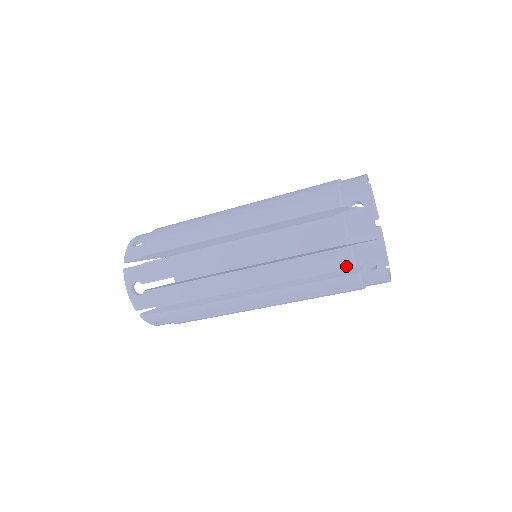
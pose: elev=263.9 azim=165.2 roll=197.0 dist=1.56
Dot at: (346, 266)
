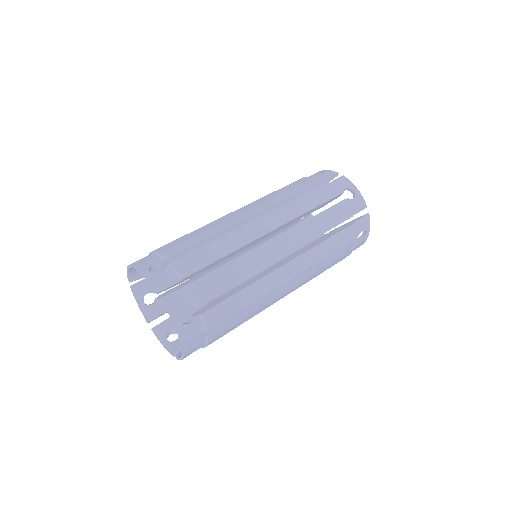
Dot at: (334, 194)
